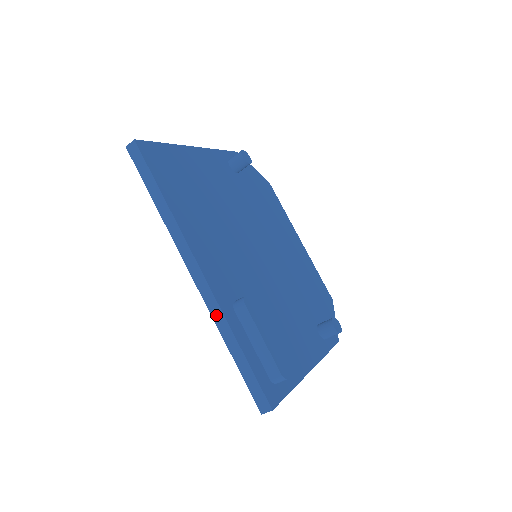
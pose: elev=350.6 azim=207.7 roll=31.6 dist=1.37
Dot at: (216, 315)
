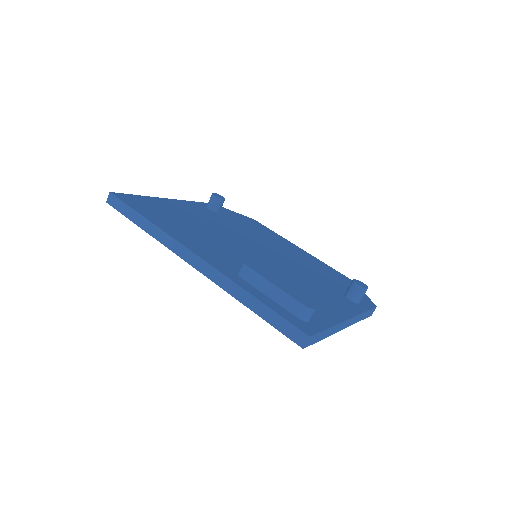
Dot at: (223, 284)
